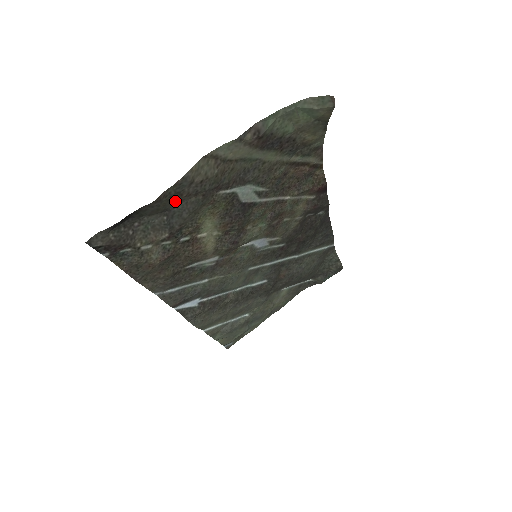
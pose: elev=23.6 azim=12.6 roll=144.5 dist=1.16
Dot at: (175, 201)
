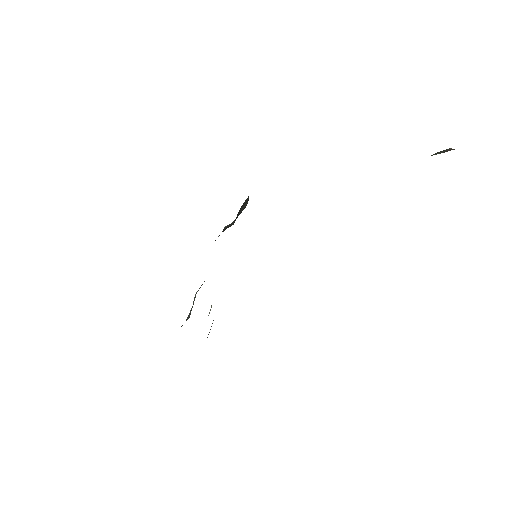
Dot at: occluded
